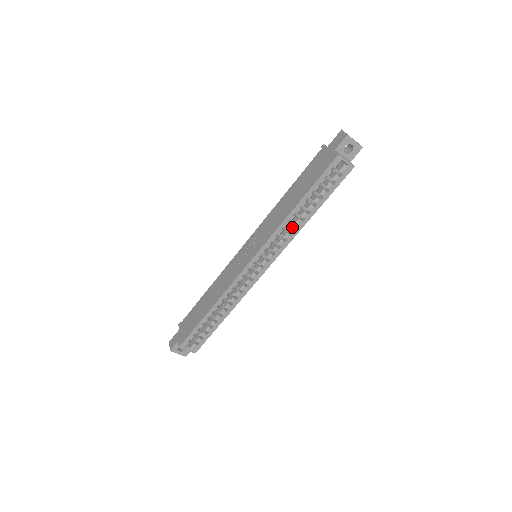
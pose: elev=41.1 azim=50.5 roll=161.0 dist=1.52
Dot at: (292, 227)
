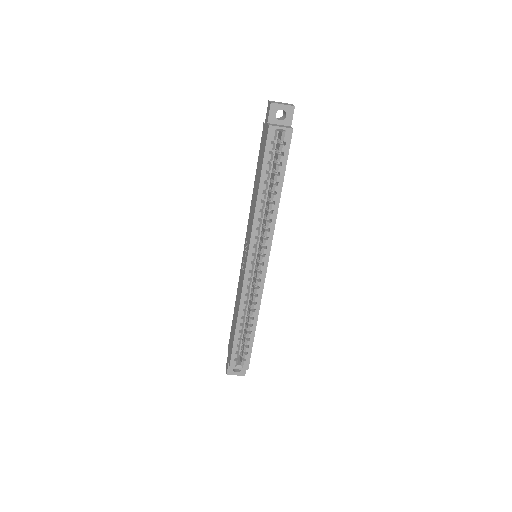
Dot at: (268, 214)
